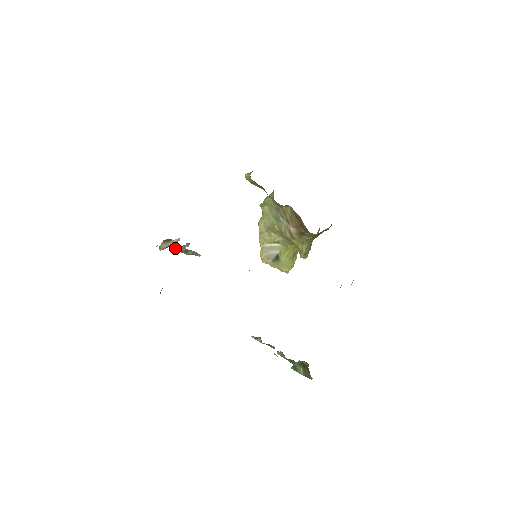
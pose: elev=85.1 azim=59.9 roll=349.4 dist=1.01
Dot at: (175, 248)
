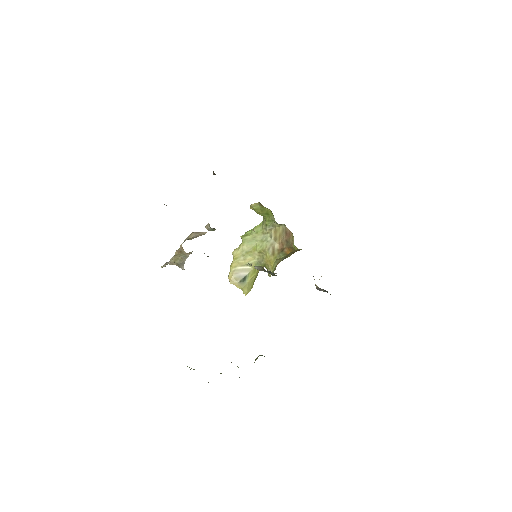
Dot at: (182, 250)
